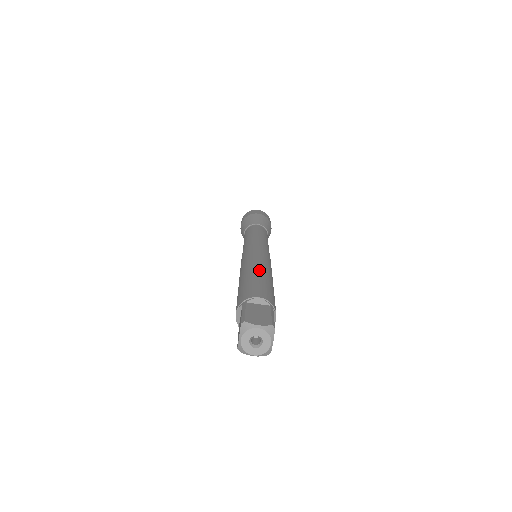
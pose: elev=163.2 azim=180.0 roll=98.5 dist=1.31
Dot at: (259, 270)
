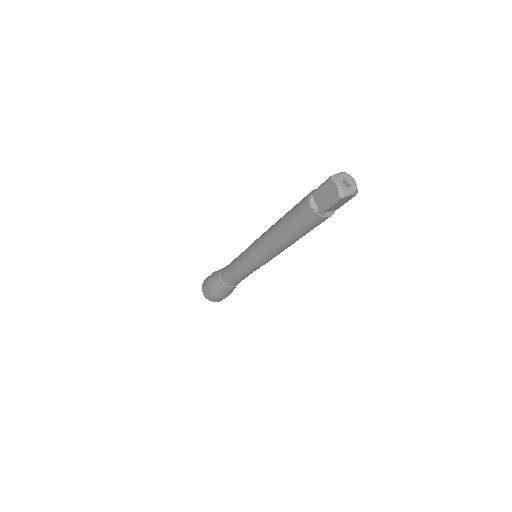
Dot at: occluded
